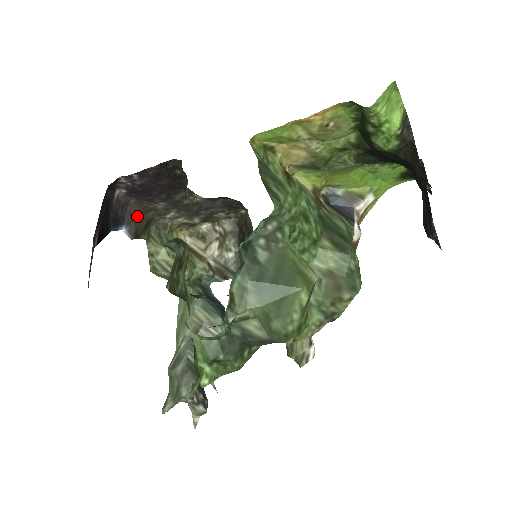
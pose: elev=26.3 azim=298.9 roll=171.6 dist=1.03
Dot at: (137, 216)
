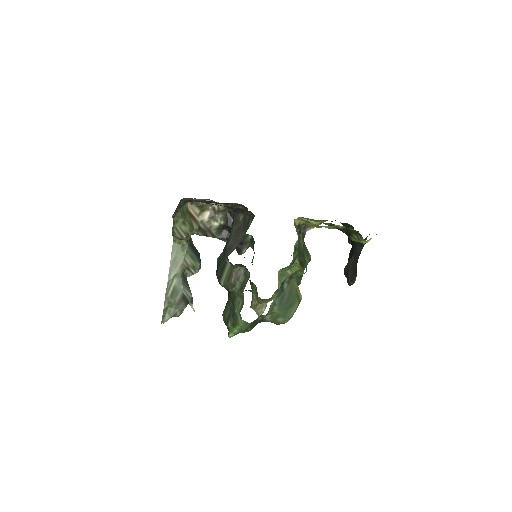
Dot at: occluded
